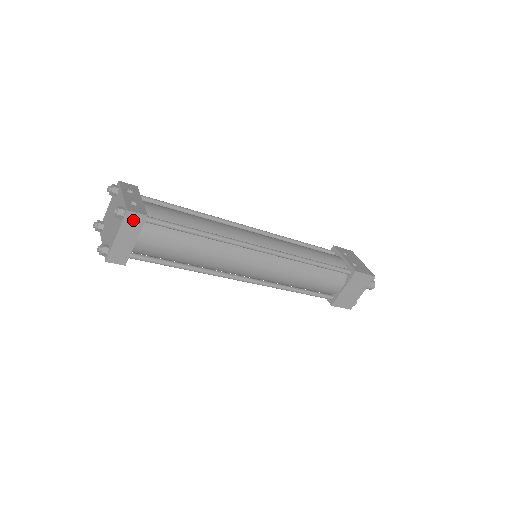
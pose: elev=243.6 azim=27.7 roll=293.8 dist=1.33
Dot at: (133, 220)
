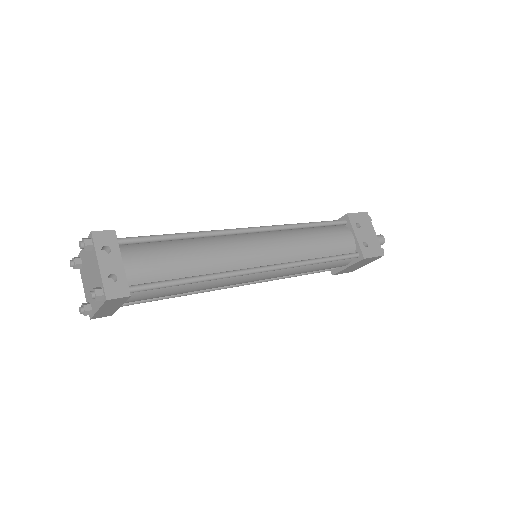
Dot at: (115, 301)
